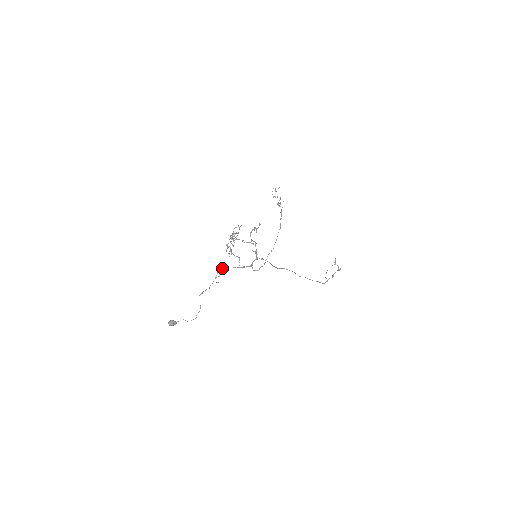
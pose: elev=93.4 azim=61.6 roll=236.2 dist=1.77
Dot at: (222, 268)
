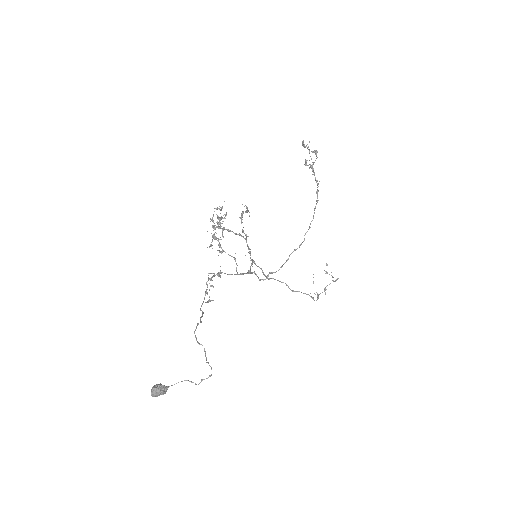
Dot at: (214, 275)
